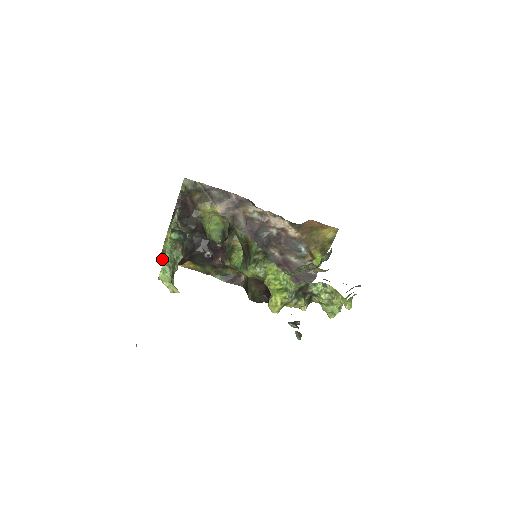
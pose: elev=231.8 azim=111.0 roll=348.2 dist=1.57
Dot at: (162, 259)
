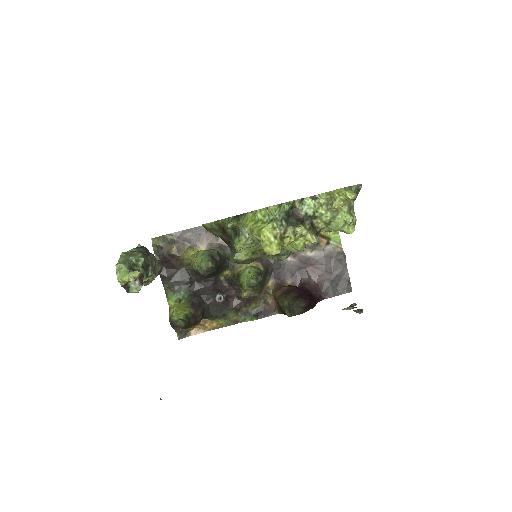
Dot at: (180, 334)
